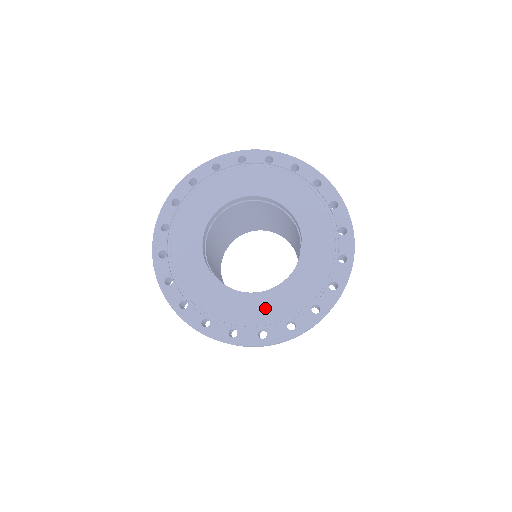
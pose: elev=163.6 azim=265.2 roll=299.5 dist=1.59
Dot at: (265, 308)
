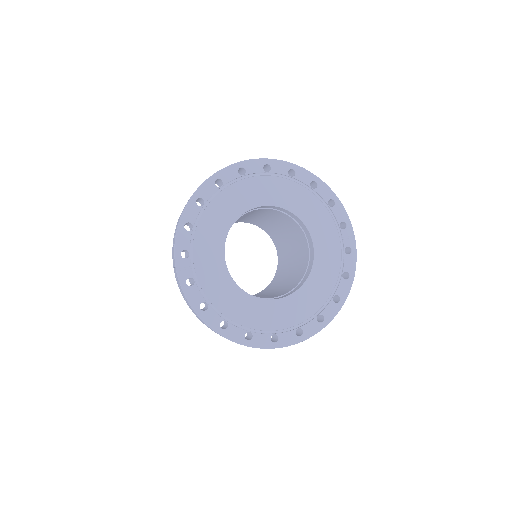
Dot at: (296, 309)
